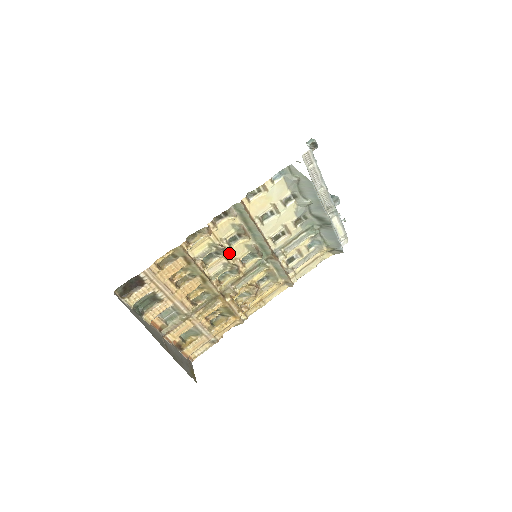
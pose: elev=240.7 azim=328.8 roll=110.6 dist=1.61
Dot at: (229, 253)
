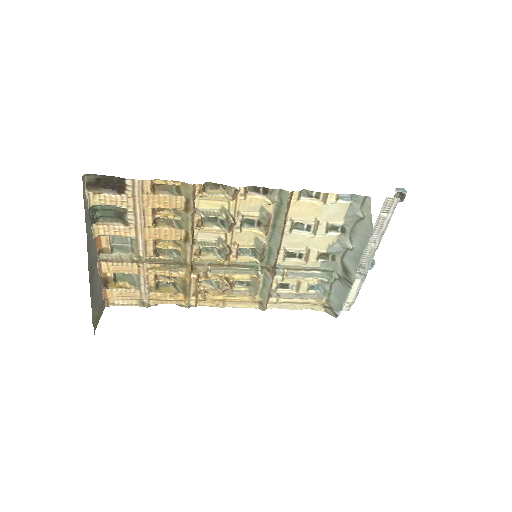
Dot at: (234, 232)
